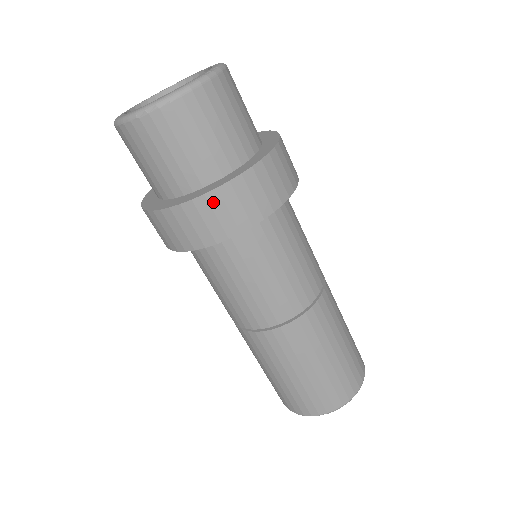
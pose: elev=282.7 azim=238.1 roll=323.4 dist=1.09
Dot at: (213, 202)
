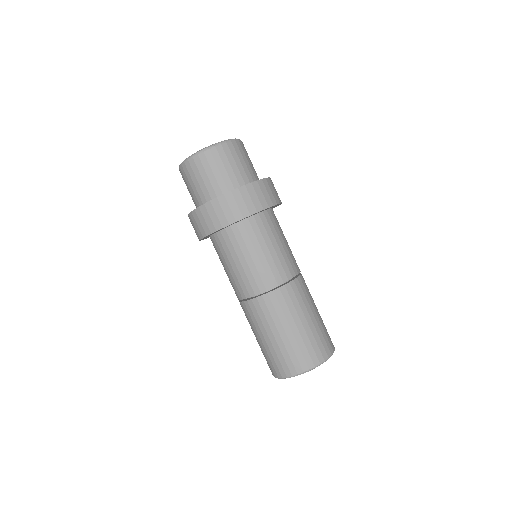
Dot at: (236, 196)
